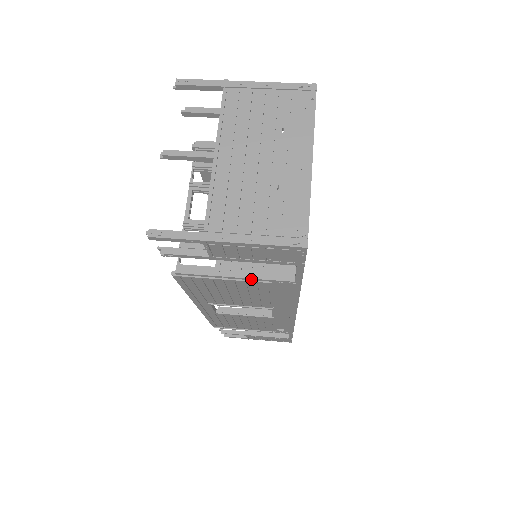
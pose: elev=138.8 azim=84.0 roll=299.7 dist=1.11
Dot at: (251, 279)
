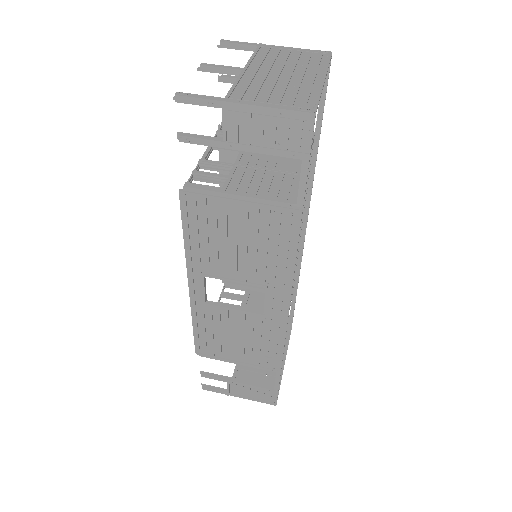
Dot at: (255, 200)
